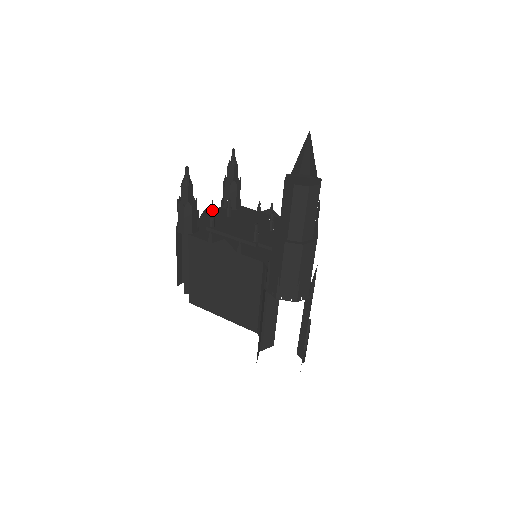
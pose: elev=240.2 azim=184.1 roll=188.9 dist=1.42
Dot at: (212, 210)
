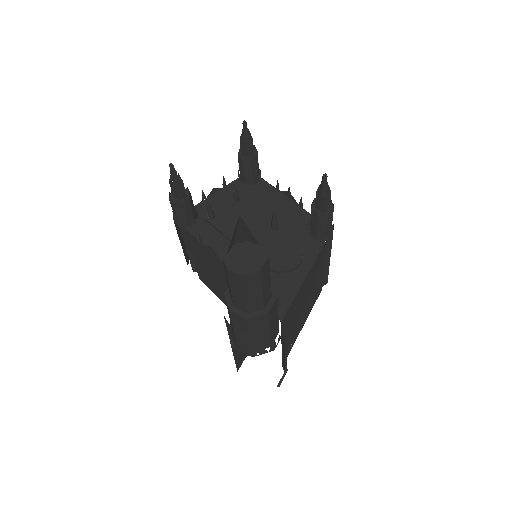
Dot at: (208, 204)
